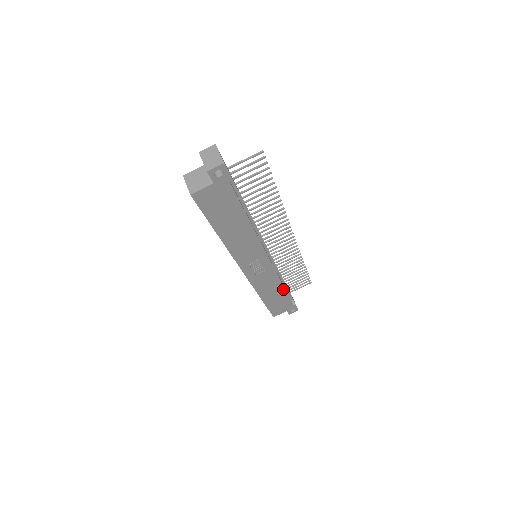
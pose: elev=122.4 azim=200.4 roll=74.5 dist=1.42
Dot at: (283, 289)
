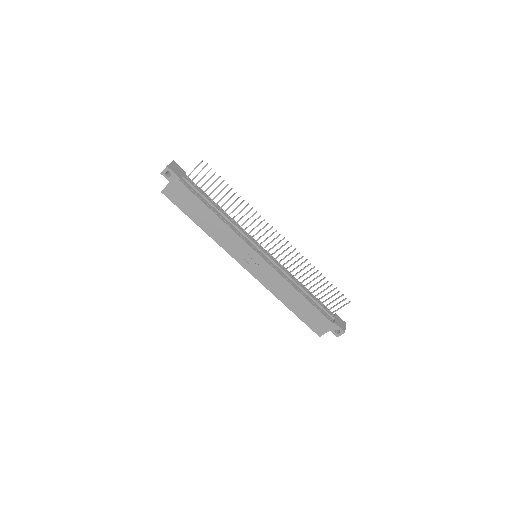
Dot at: (301, 296)
